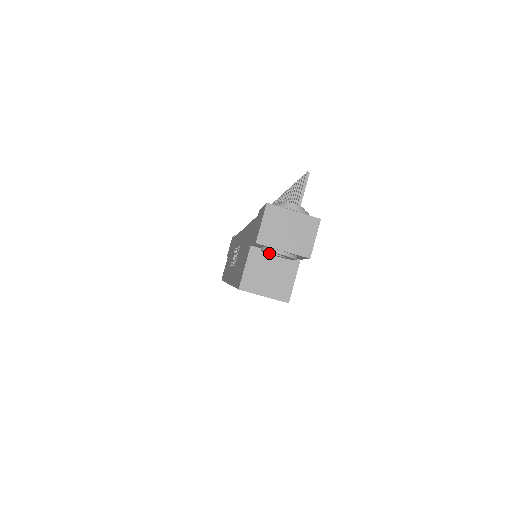
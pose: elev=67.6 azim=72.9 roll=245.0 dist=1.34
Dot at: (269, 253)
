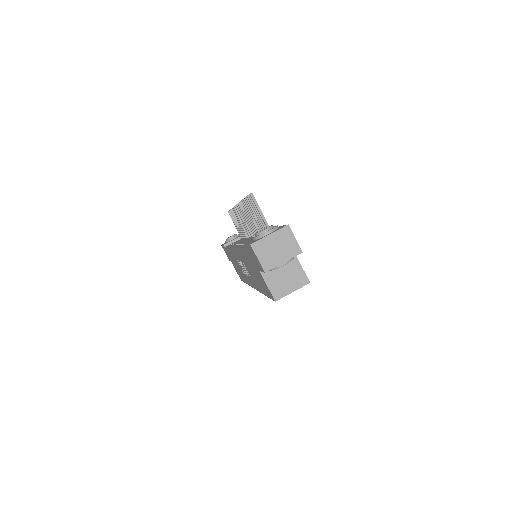
Dot at: occluded
